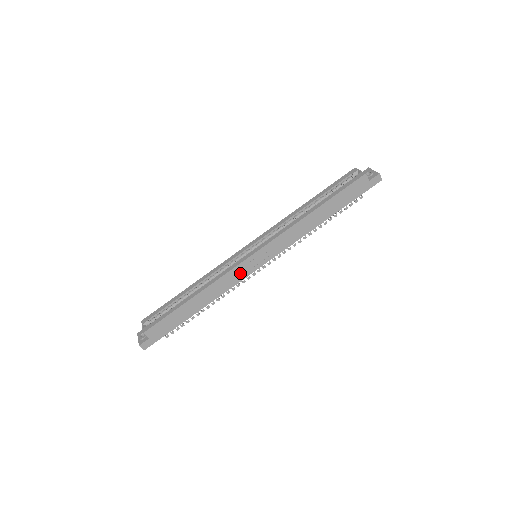
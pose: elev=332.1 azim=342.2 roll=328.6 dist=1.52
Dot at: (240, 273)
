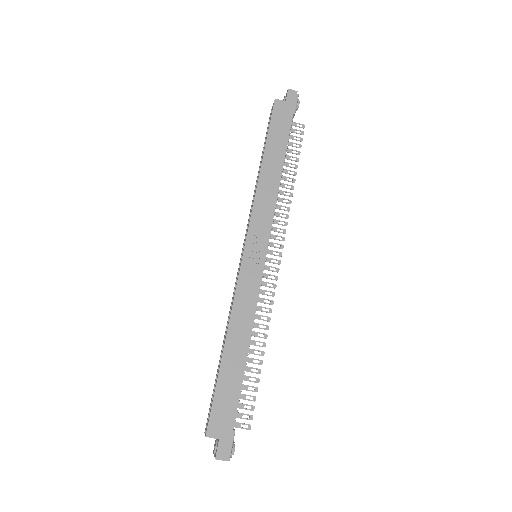
Dot at: (250, 281)
